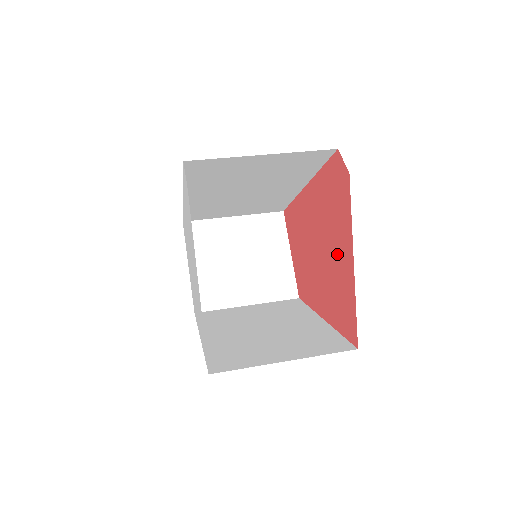
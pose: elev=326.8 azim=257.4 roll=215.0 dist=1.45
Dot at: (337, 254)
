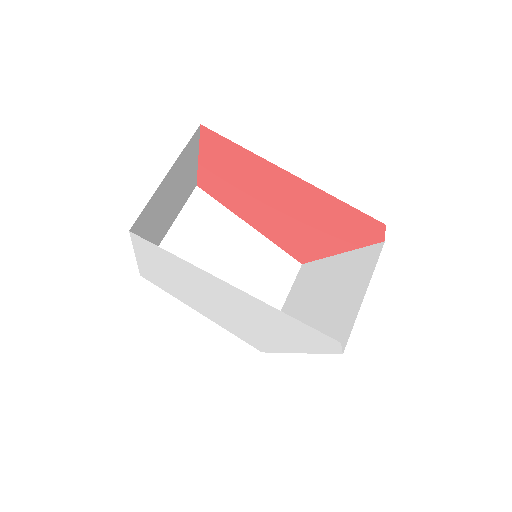
Dot at: (318, 237)
